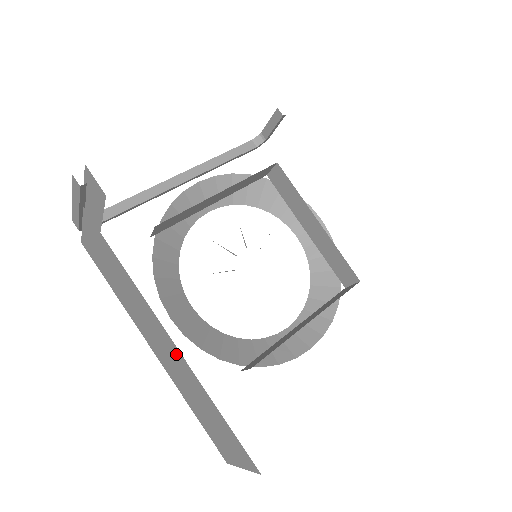
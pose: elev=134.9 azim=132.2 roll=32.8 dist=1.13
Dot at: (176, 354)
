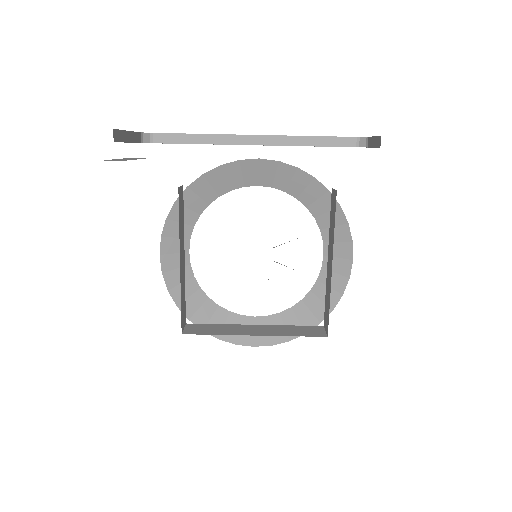
Dot at: occluded
